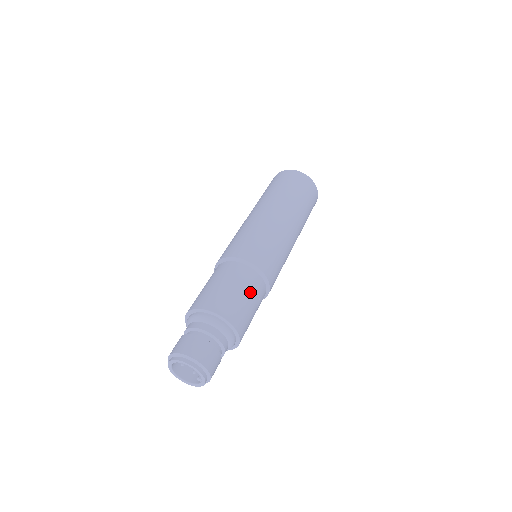
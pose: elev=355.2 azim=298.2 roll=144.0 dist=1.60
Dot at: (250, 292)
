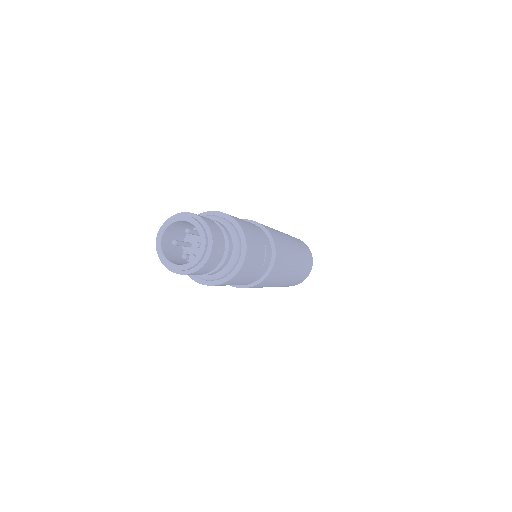
Dot at: (262, 241)
